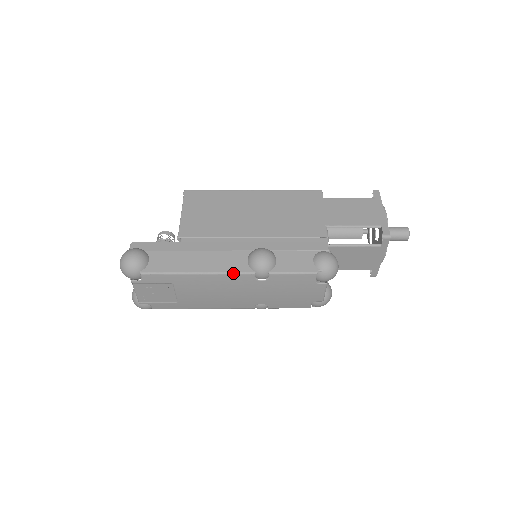
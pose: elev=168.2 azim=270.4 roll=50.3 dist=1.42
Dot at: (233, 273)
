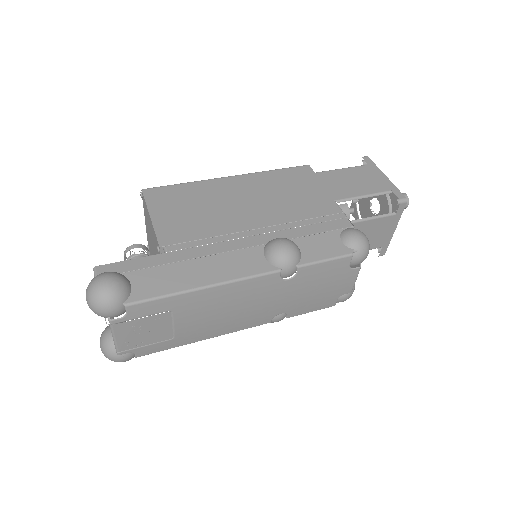
Dot at: (253, 276)
